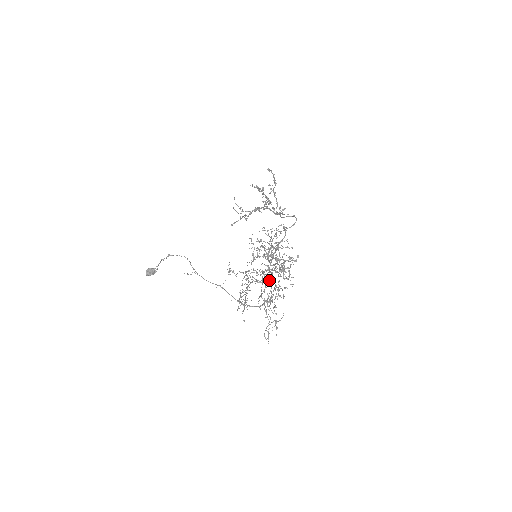
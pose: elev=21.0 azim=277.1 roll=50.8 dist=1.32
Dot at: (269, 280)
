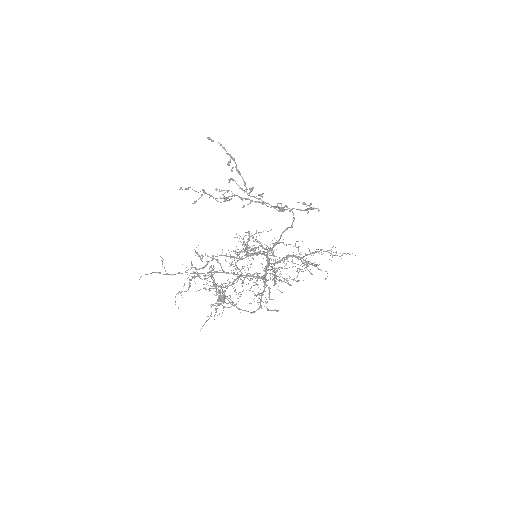
Dot at: occluded
